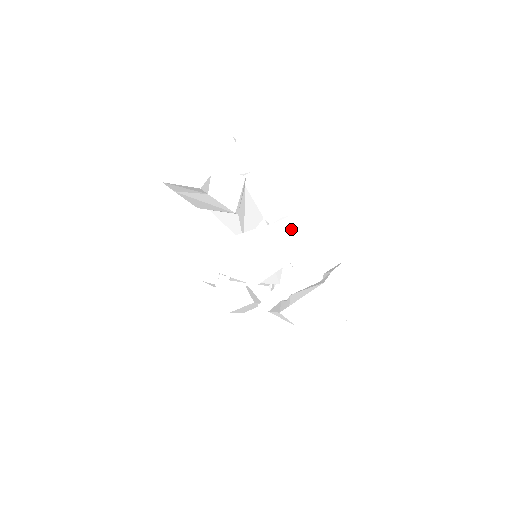
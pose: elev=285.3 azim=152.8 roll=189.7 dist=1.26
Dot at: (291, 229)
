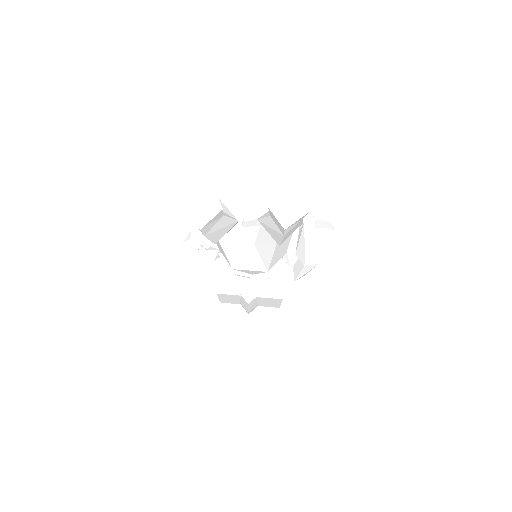
Dot at: (288, 173)
